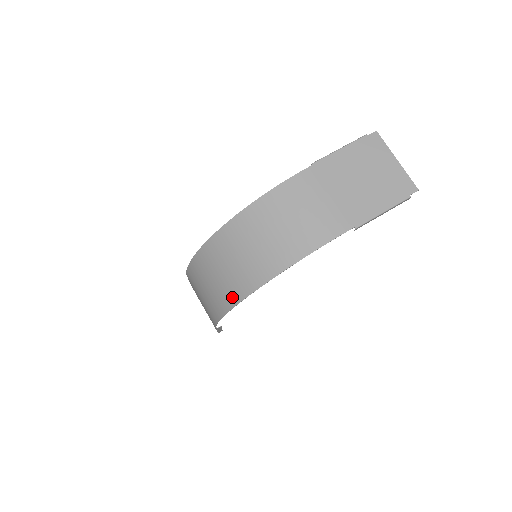
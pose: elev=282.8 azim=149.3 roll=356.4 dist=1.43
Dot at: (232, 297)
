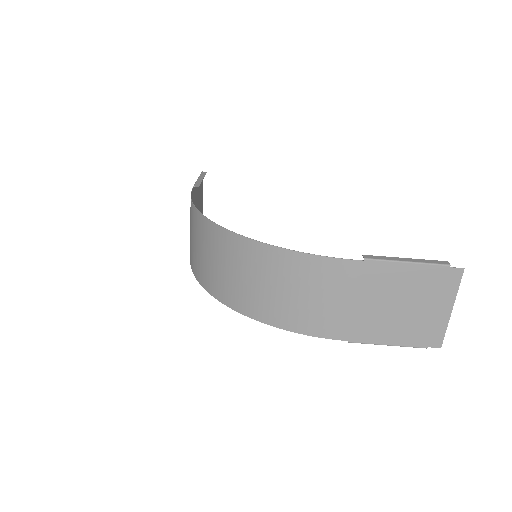
Dot at: (206, 282)
